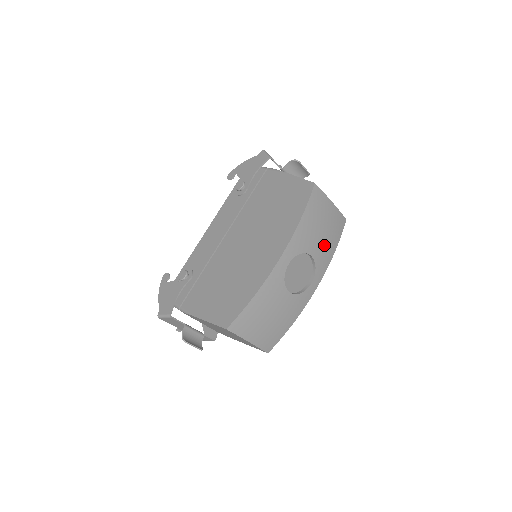
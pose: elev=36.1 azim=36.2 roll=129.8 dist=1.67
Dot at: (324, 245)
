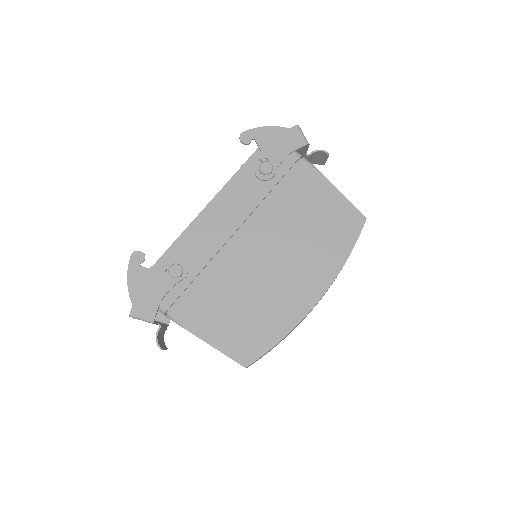
Dot at: occluded
